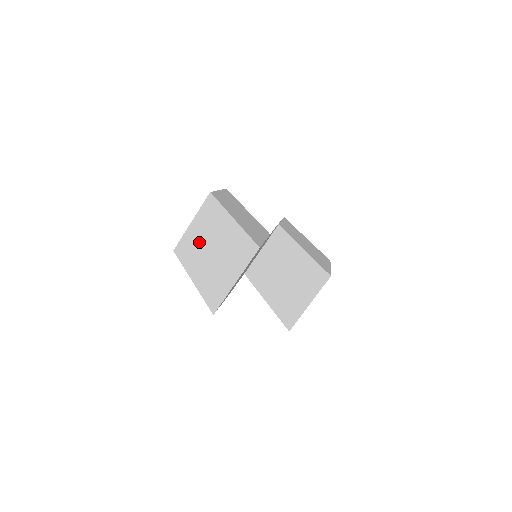
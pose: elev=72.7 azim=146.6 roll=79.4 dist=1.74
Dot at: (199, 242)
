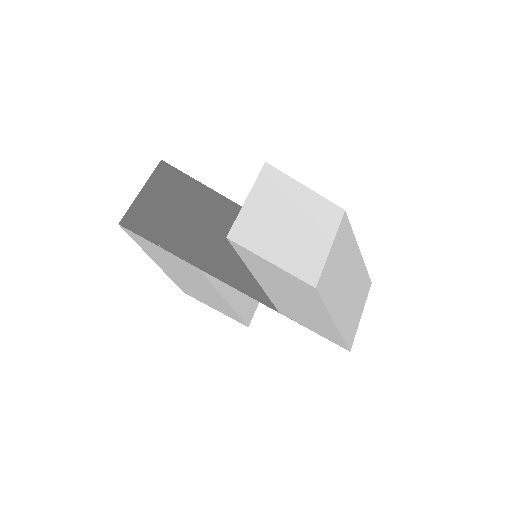
Dot at: occluded
